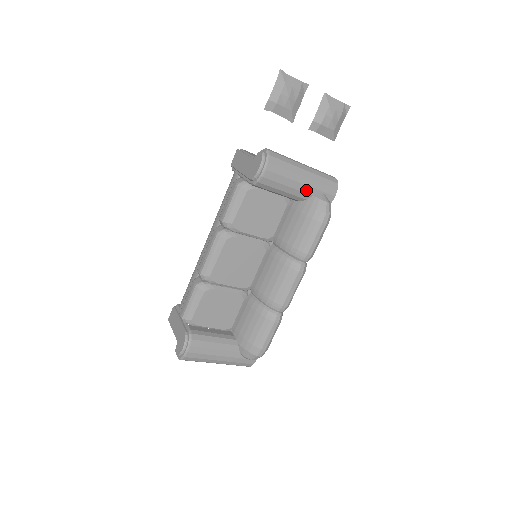
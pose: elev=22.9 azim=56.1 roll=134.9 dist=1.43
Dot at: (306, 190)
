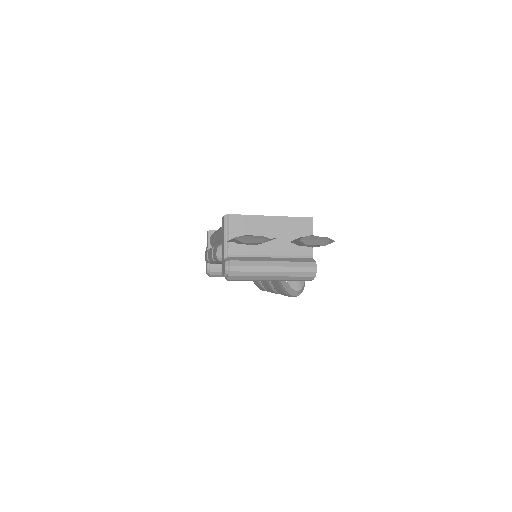
Dot at: (277, 280)
